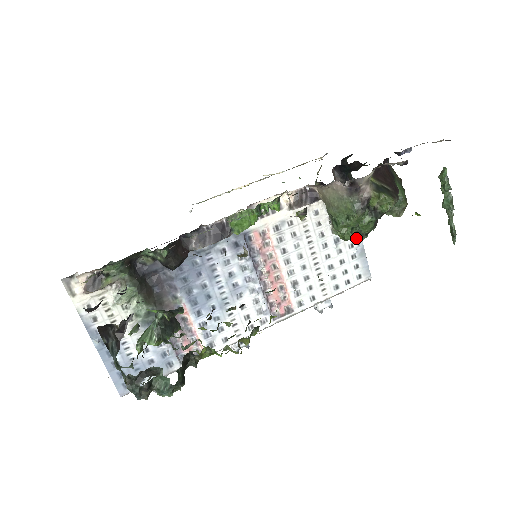
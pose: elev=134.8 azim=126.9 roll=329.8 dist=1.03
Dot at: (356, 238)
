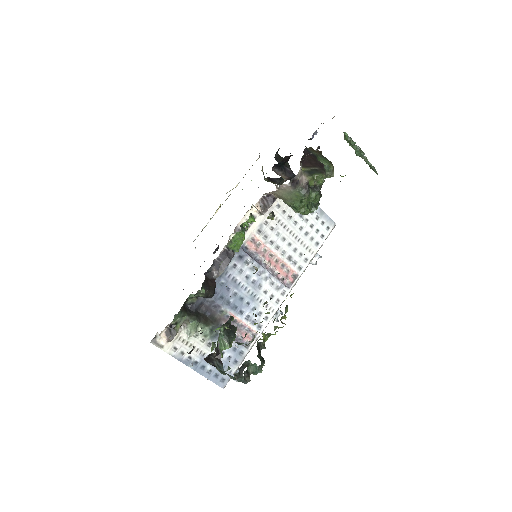
Dot at: (313, 210)
